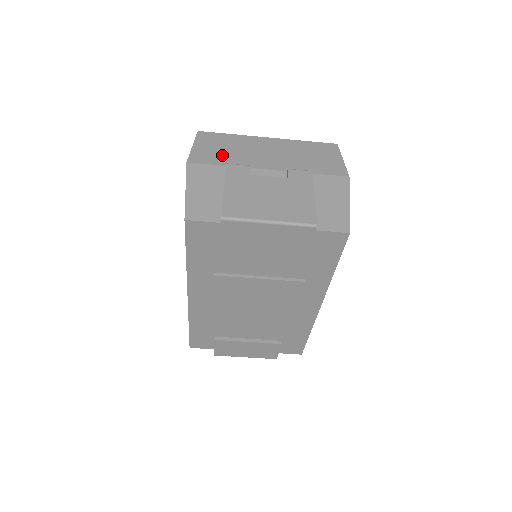
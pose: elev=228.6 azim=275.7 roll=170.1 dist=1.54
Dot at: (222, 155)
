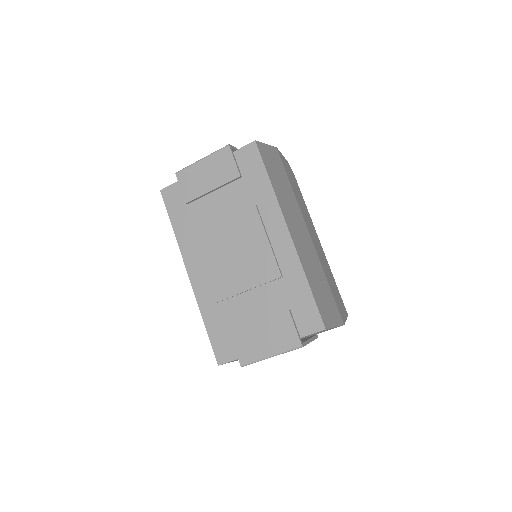
Dot at: occluded
